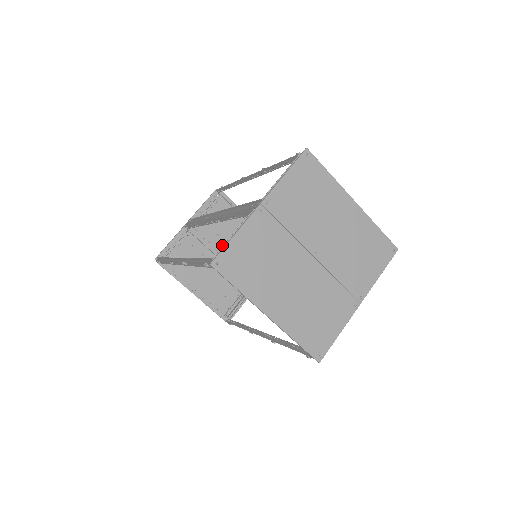
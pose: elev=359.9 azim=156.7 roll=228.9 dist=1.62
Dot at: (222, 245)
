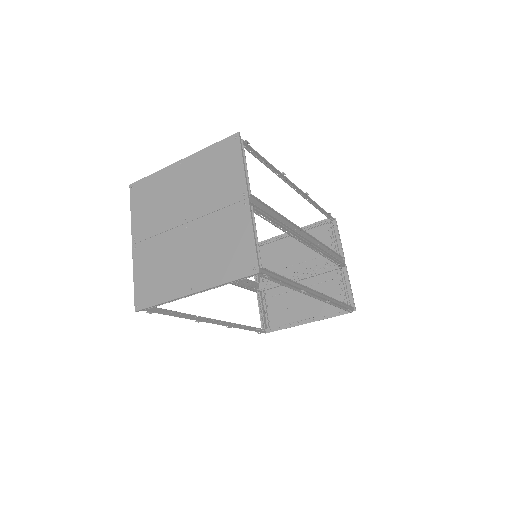
Dot at: (291, 271)
